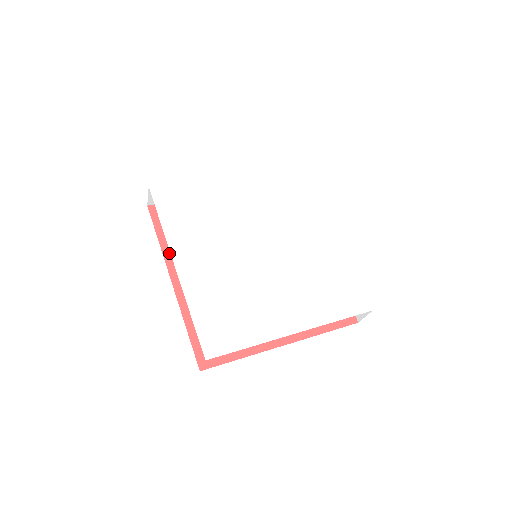
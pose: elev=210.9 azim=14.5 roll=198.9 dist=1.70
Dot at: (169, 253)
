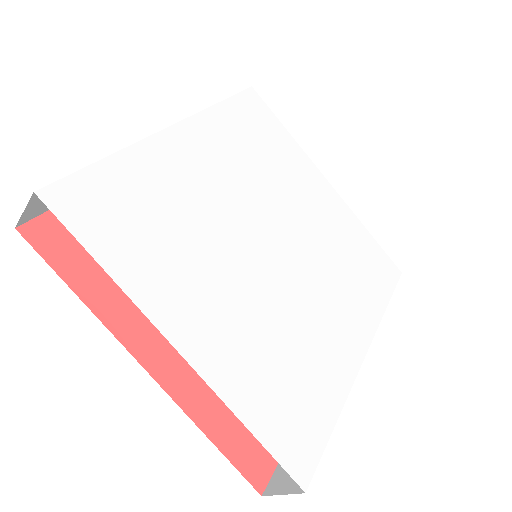
Dot at: occluded
